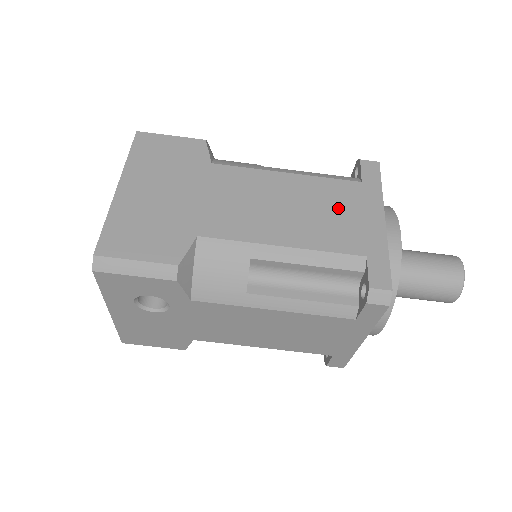
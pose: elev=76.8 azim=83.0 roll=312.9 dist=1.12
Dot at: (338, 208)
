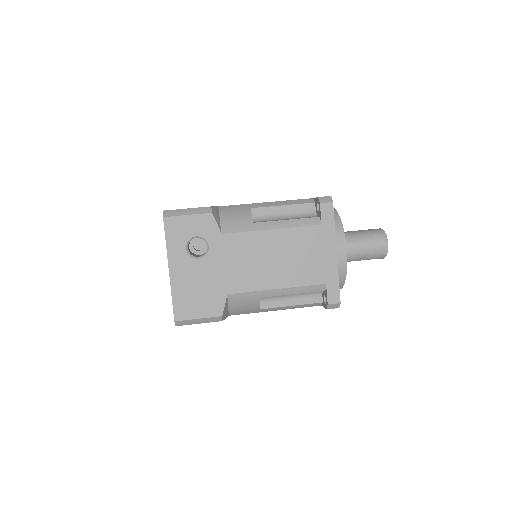
Dot at: occluded
